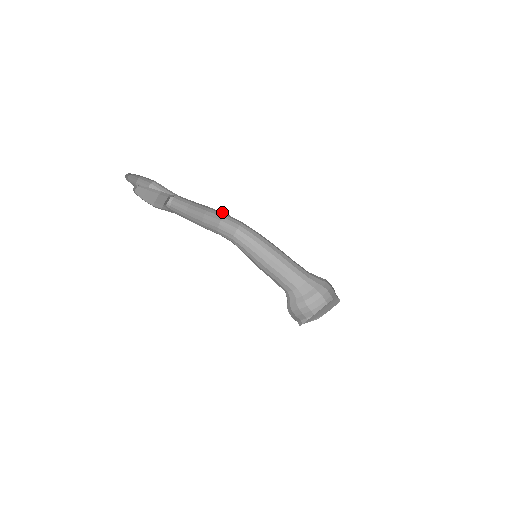
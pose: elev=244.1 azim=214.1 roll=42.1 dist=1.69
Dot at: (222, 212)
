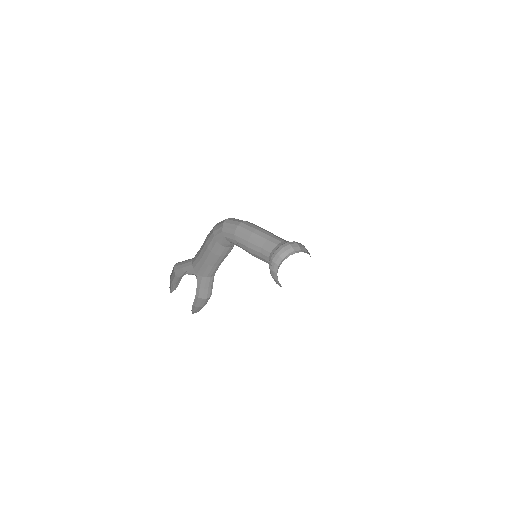
Dot at: occluded
